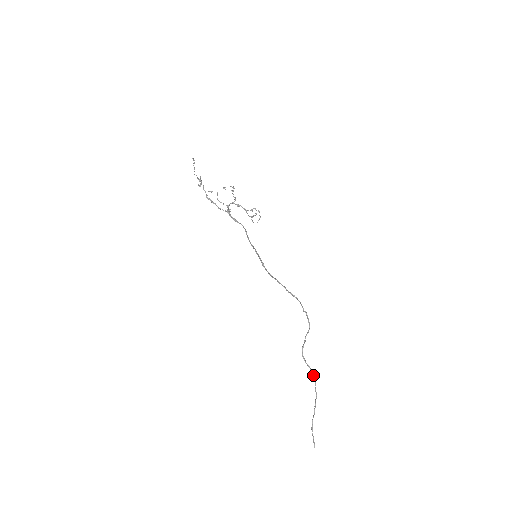
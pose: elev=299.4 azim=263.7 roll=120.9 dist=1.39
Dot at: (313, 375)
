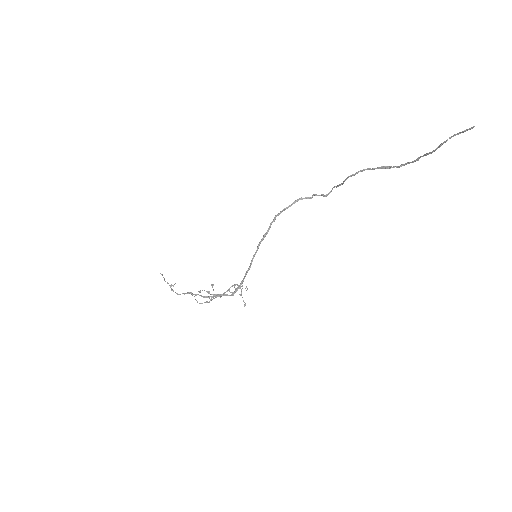
Dot at: (377, 168)
